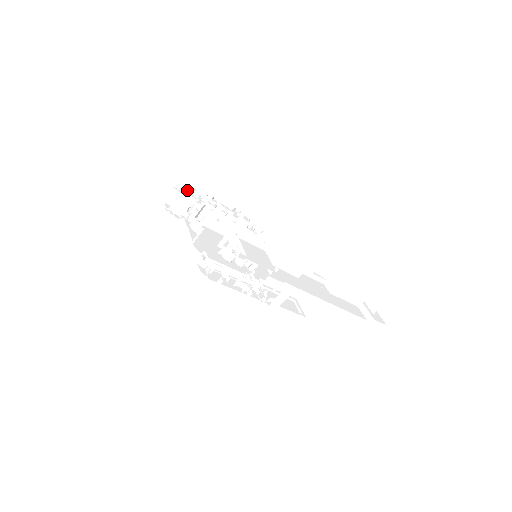
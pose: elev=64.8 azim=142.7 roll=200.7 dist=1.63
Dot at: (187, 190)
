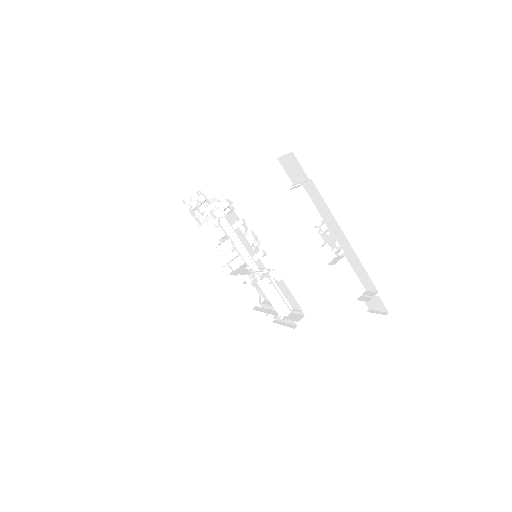
Dot at: (195, 213)
